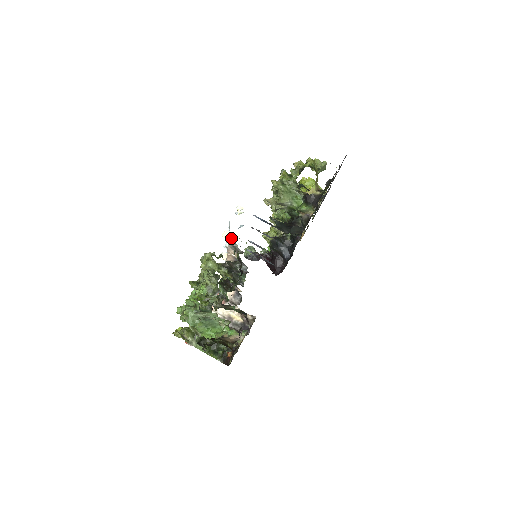
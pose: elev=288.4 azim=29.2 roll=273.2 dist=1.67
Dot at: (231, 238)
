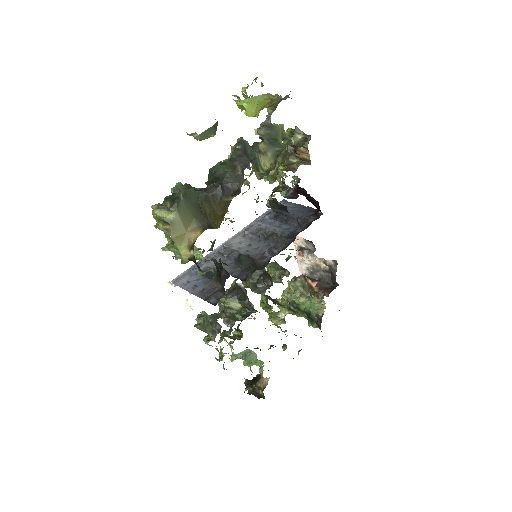
Dot at: occluded
